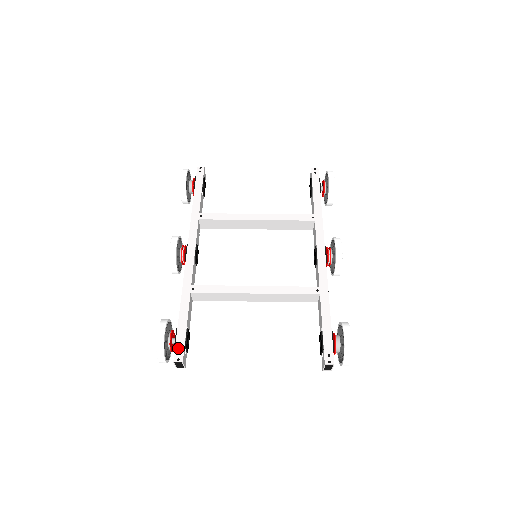
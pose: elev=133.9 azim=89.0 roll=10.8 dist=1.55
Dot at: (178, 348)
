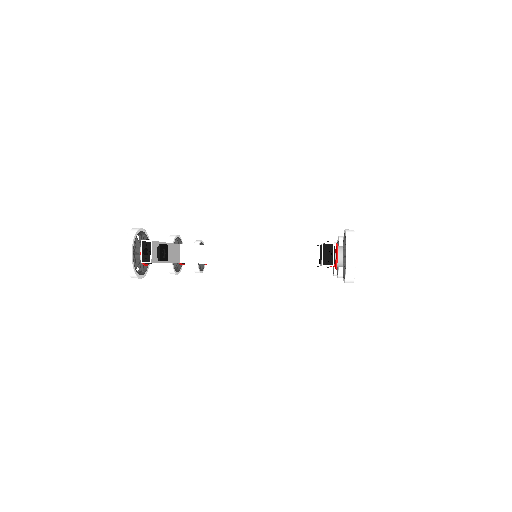
Dot at: occluded
